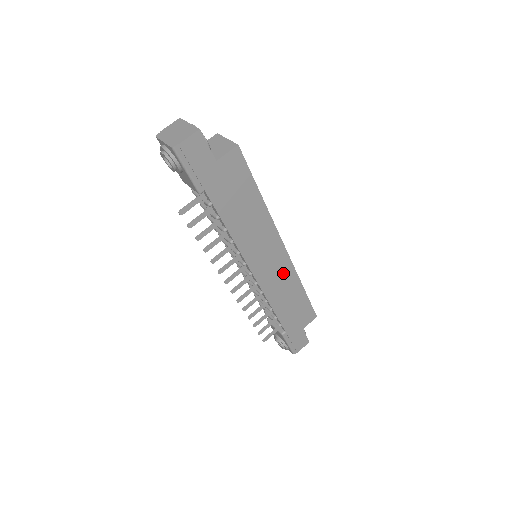
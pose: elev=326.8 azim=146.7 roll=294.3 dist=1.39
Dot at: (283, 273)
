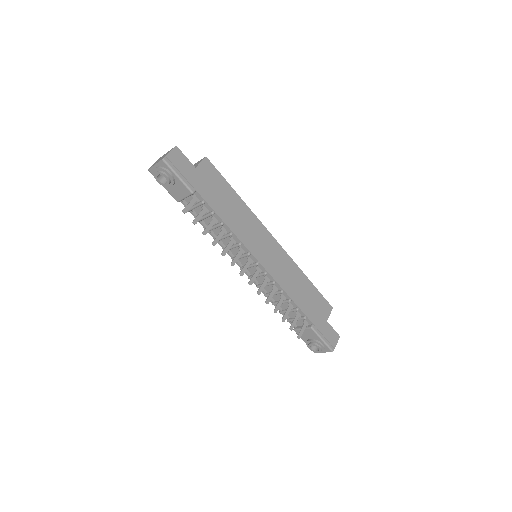
Dot at: (283, 262)
